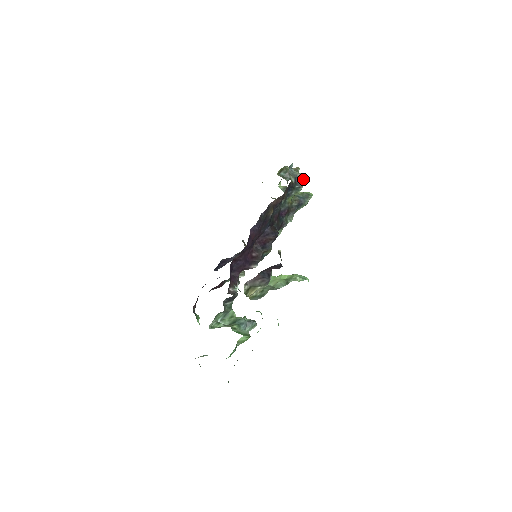
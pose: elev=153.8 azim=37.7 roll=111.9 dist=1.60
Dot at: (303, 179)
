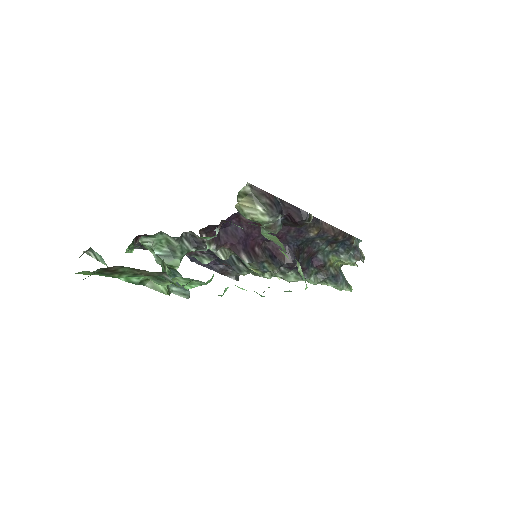
Dot at: (362, 257)
